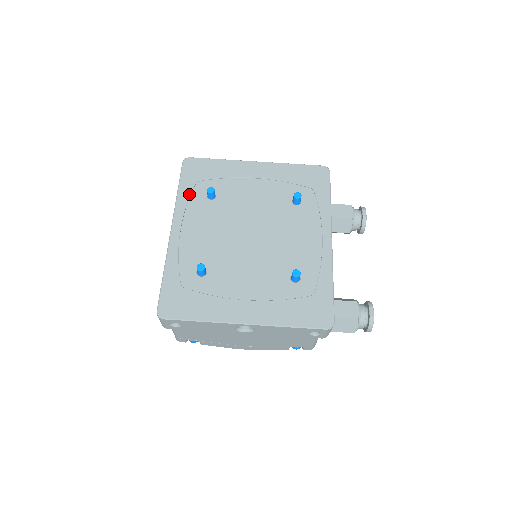
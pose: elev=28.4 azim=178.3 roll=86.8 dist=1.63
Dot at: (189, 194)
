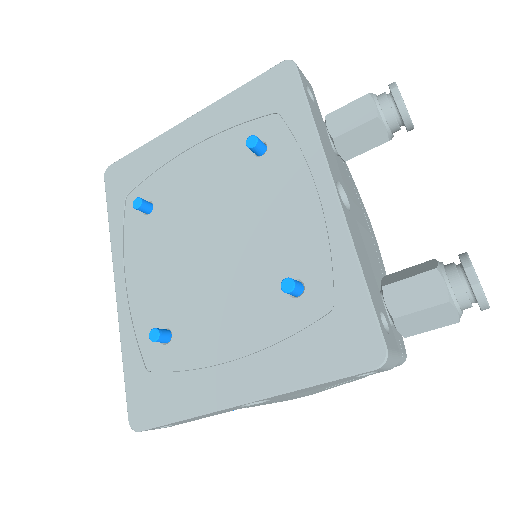
Dot at: (121, 221)
